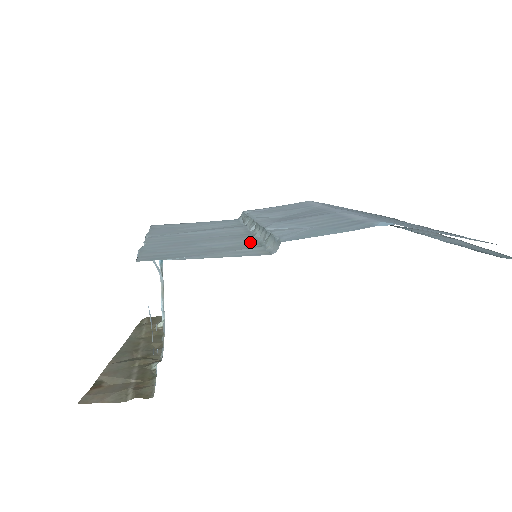
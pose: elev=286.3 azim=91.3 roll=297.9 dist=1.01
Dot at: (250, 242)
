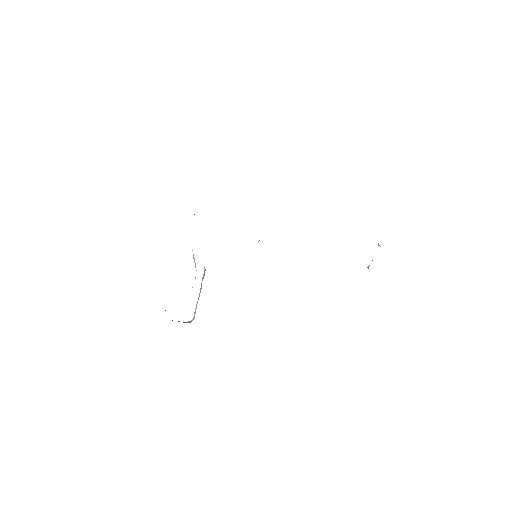
Dot at: occluded
